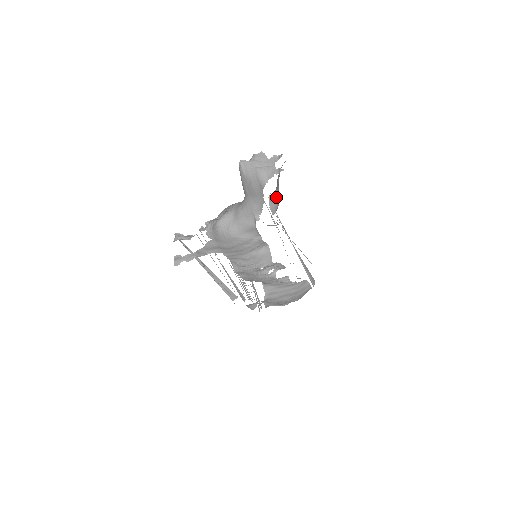
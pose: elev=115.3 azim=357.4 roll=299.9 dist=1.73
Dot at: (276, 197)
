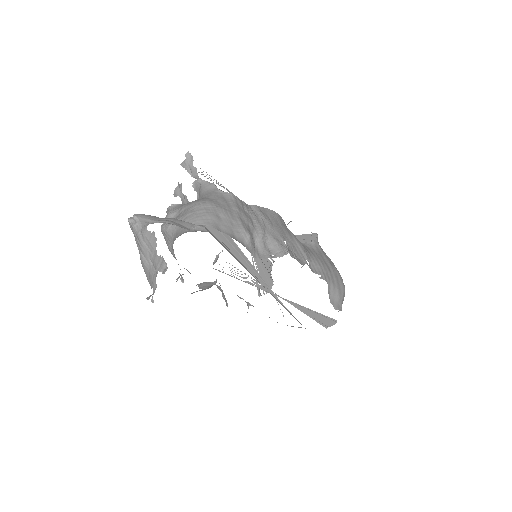
Dot at: occluded
